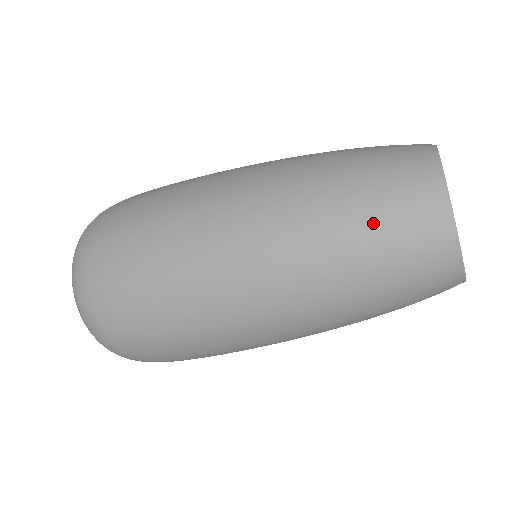
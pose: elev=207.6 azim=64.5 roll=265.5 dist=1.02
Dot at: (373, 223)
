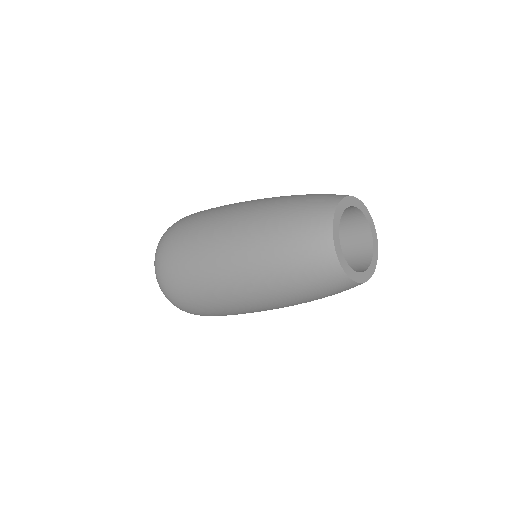
Dot at: (297, 269)
